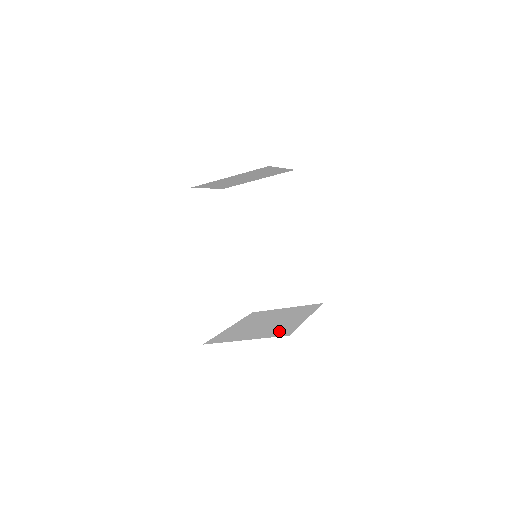
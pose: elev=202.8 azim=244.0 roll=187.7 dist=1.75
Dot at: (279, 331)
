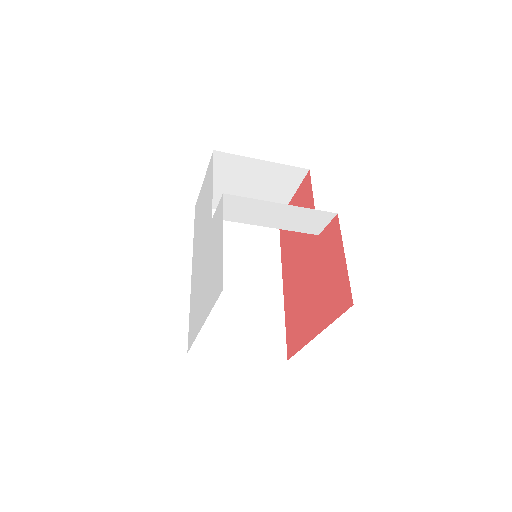
Dot at: occluded
